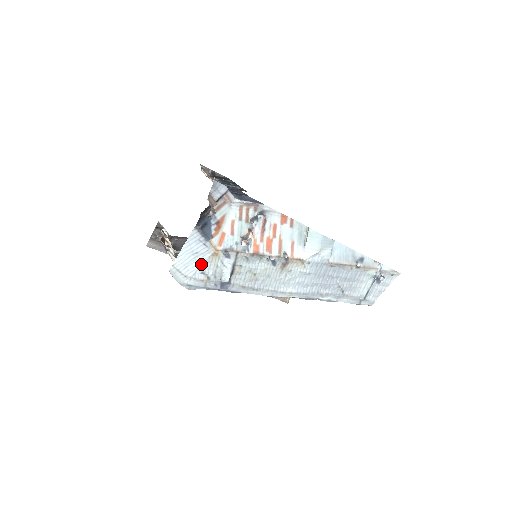
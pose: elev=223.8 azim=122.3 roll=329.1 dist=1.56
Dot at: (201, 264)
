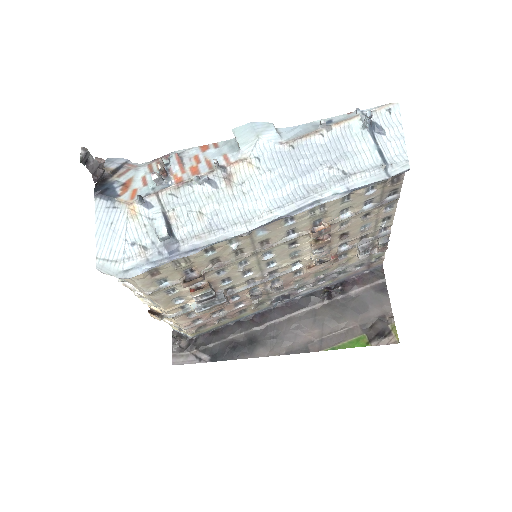
Dot at: (124, 234)
